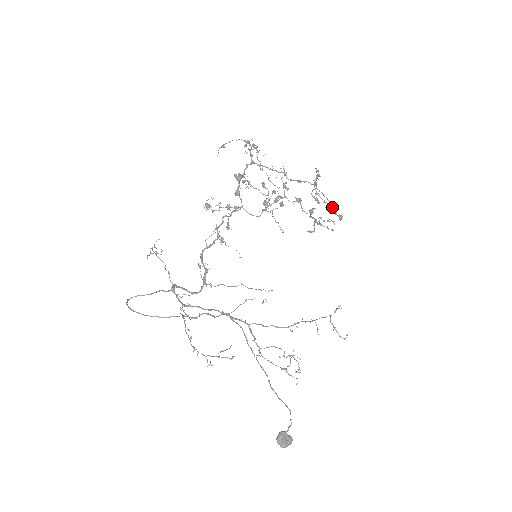
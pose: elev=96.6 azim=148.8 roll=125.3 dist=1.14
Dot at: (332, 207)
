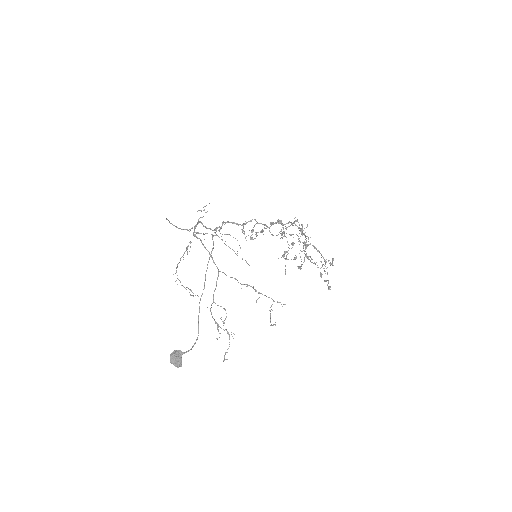
Dot at: (328, 280)
